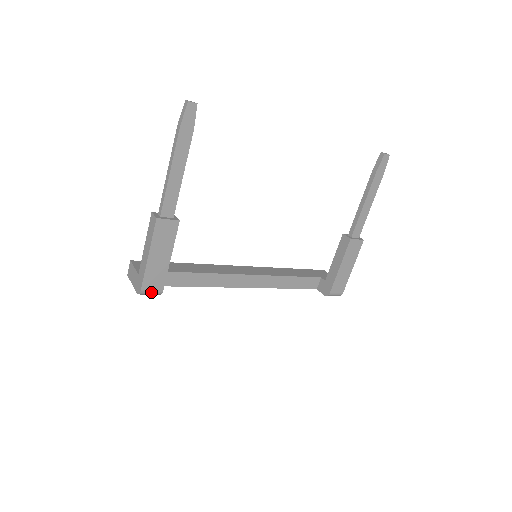
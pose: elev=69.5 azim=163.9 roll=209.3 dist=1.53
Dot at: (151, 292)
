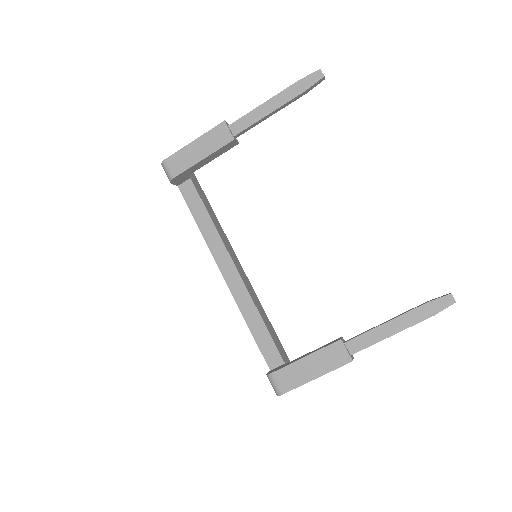
Dot at: (168, 170)
